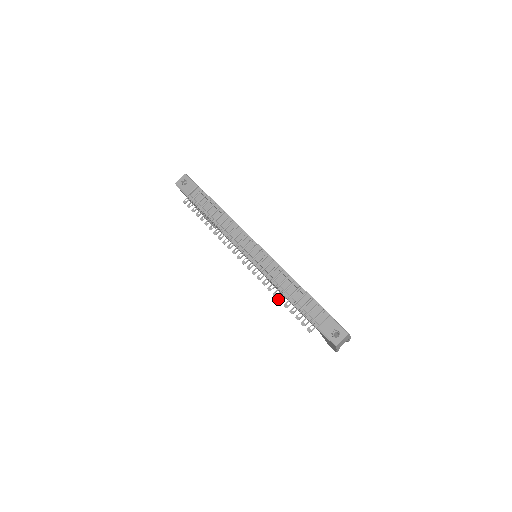
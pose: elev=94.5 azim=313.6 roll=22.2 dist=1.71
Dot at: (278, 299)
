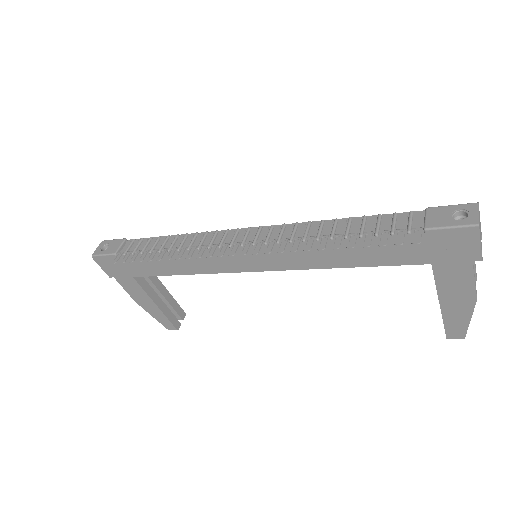
Dot at: occluded
